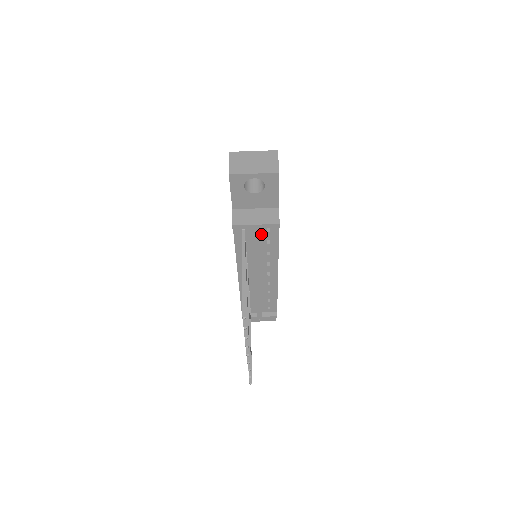
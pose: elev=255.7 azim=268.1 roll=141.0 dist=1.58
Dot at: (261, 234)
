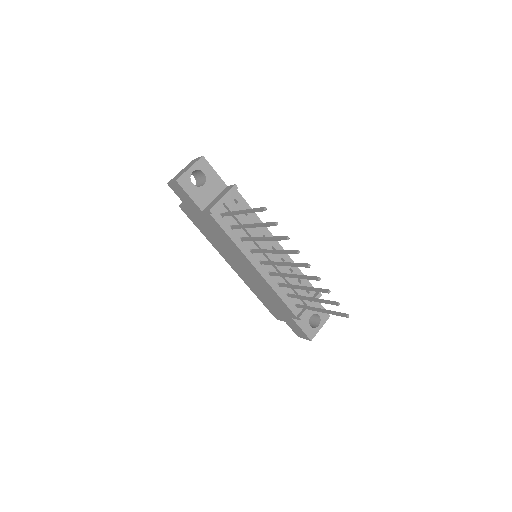
Dot at: occluded
